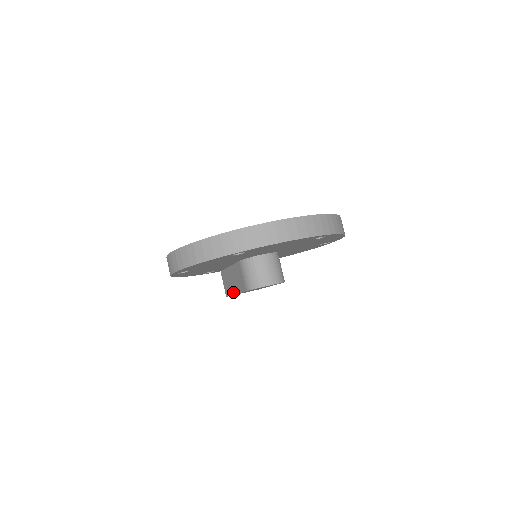
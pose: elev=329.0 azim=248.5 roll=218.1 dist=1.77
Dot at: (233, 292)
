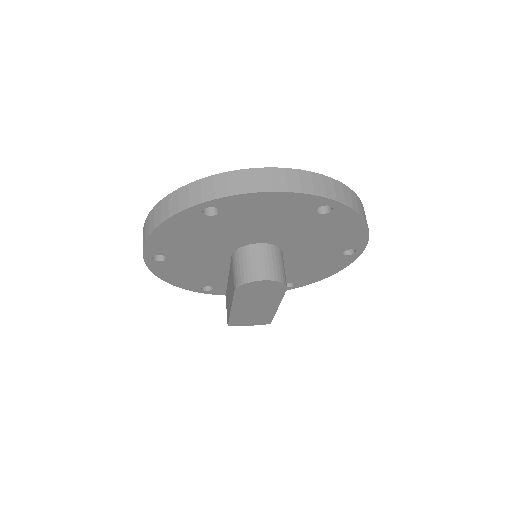
Dot at: (229, 310)
